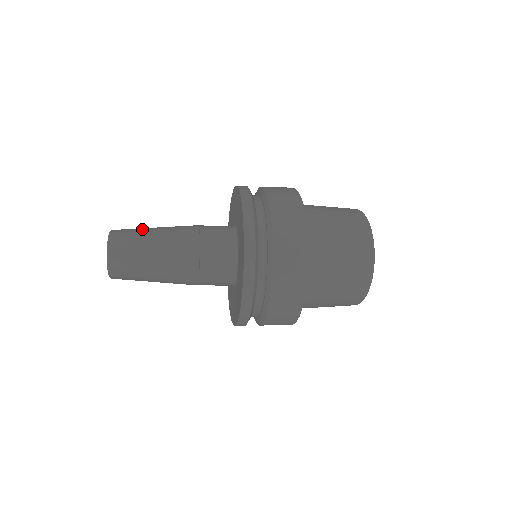
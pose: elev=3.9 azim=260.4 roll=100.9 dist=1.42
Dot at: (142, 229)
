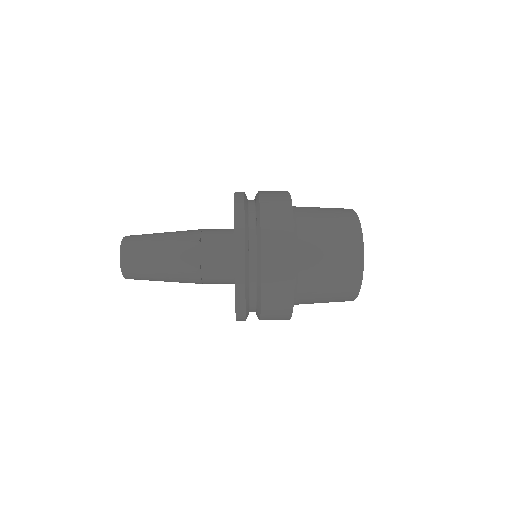
Dot at: (151, 234)
